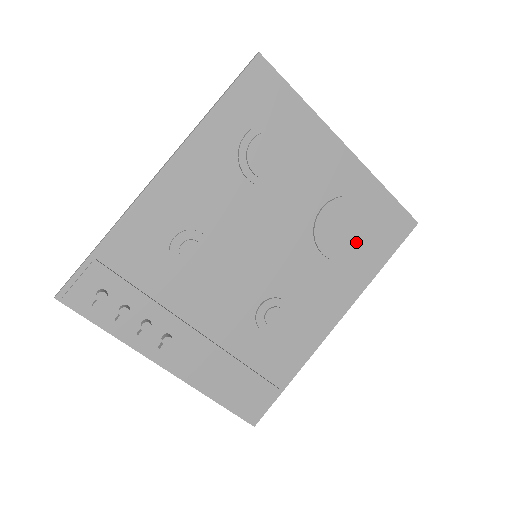
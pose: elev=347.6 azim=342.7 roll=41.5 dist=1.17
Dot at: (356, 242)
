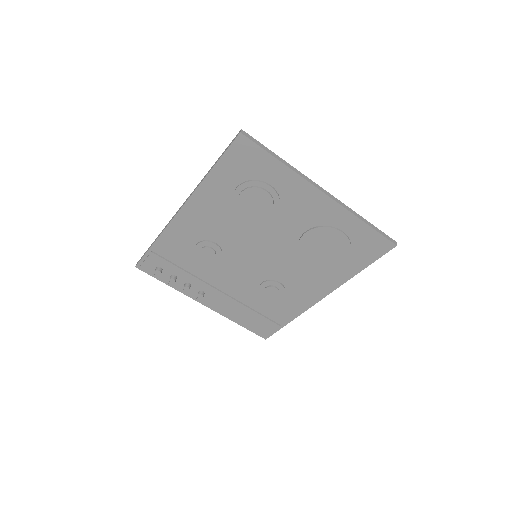
Dot at: (335, 256)
